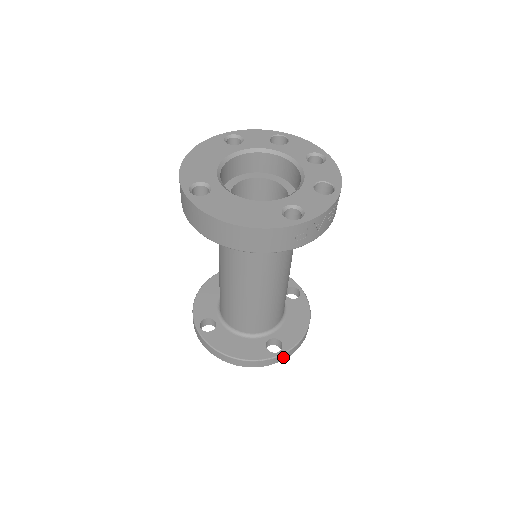
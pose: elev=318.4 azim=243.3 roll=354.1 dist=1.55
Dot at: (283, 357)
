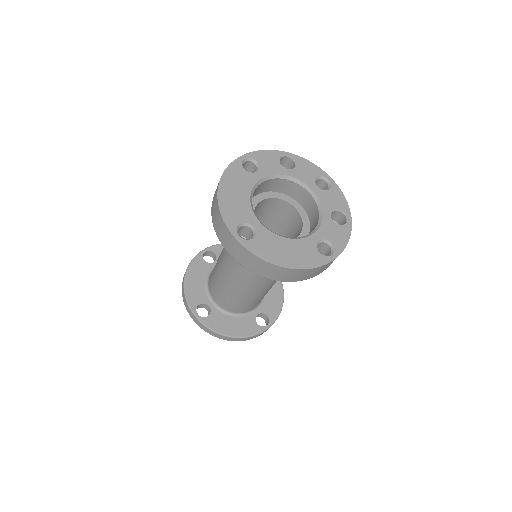
Dot at: occluded
